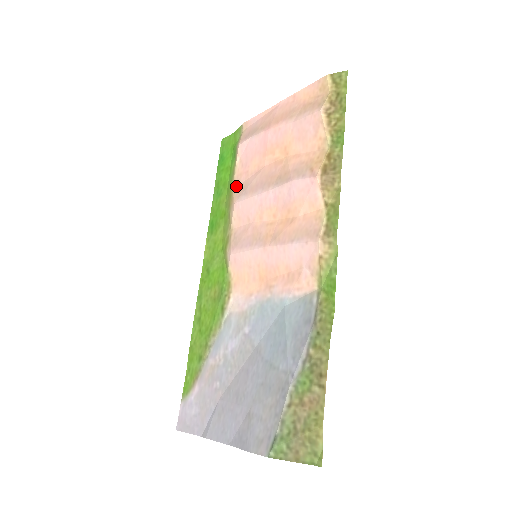
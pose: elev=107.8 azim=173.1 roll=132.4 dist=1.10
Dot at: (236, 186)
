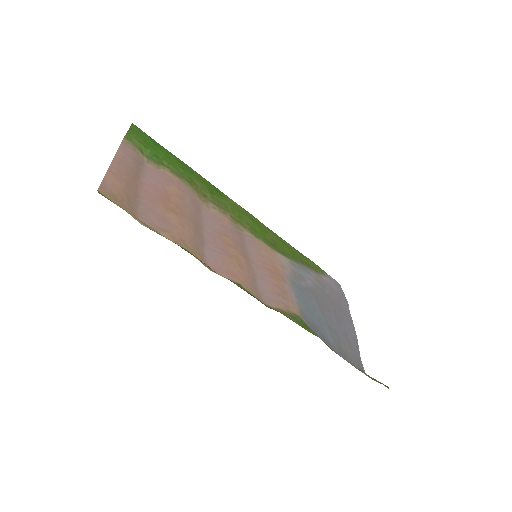
Dot at: (189, 189)
